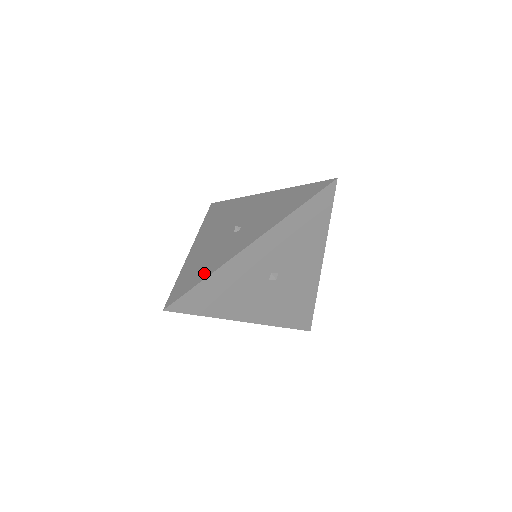
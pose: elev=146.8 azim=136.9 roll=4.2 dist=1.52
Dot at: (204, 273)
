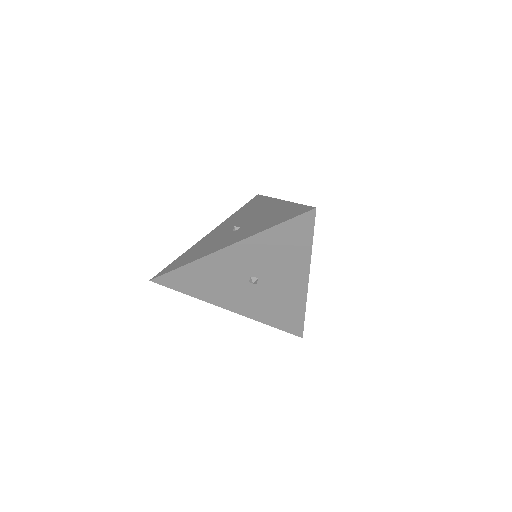
Dot at: (188, 260)
